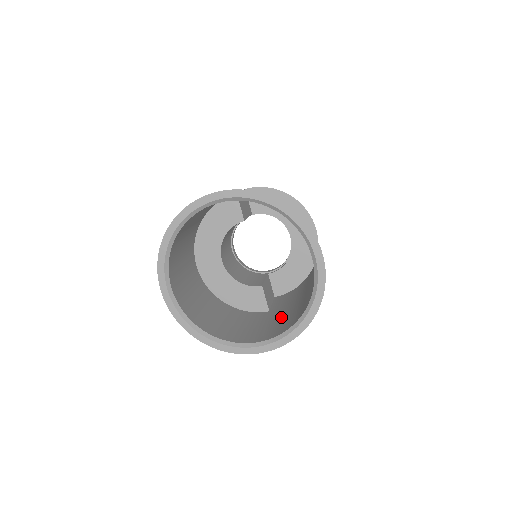
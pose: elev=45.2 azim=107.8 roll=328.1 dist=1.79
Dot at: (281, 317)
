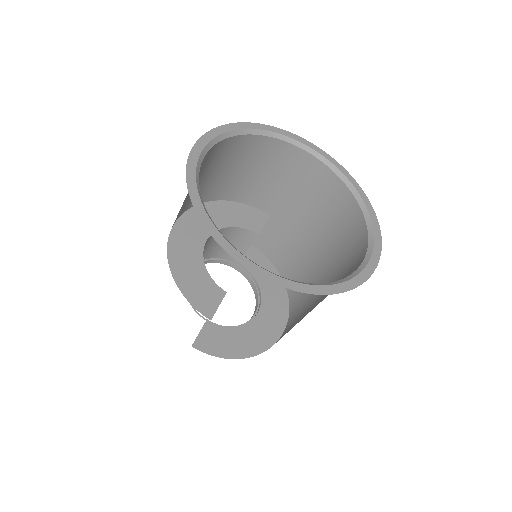
Dot at: occluded
